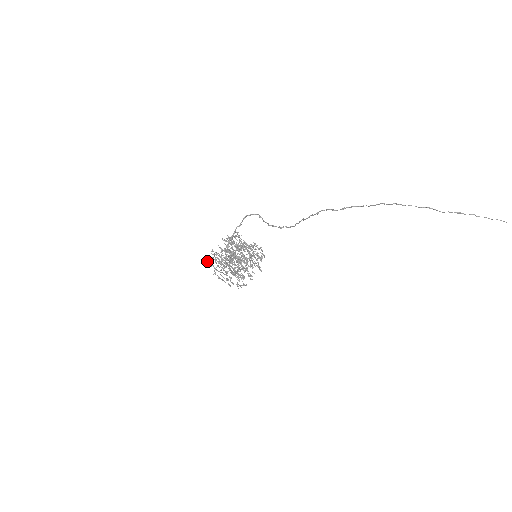
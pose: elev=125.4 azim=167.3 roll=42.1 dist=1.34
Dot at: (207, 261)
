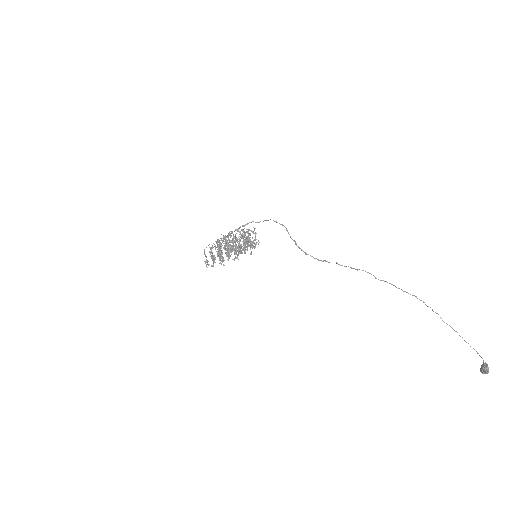
Dot at: occluded
